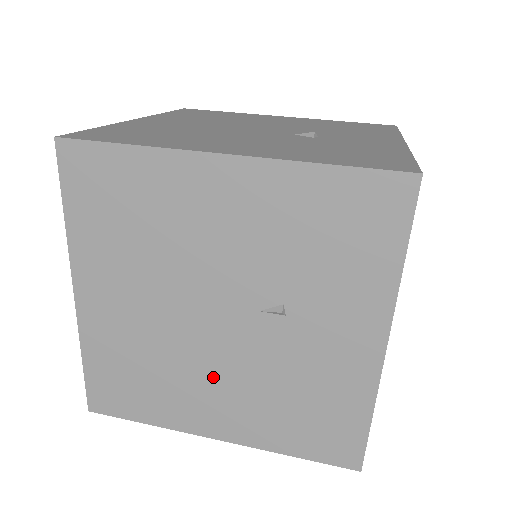
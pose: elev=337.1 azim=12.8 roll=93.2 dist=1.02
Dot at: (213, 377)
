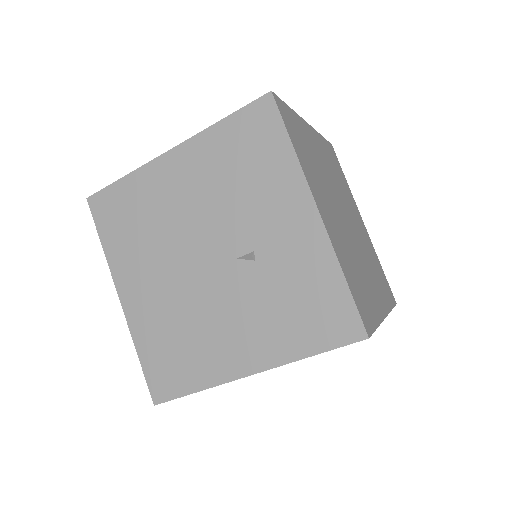
Dot at: occluded
